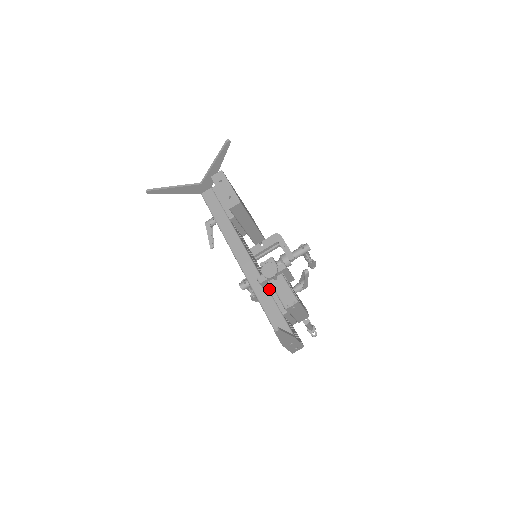
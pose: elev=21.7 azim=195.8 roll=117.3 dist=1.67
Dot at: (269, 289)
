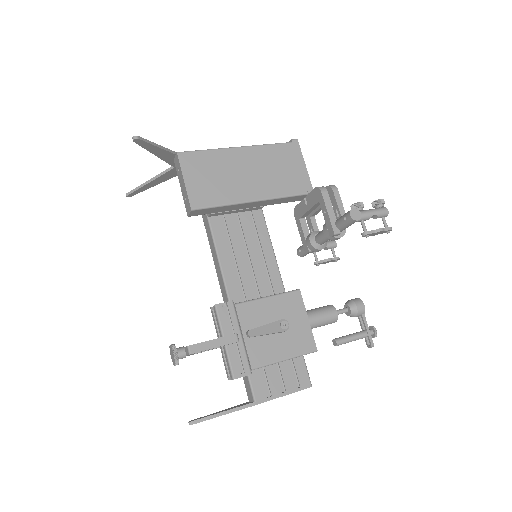
Dot at: (214, 348)
